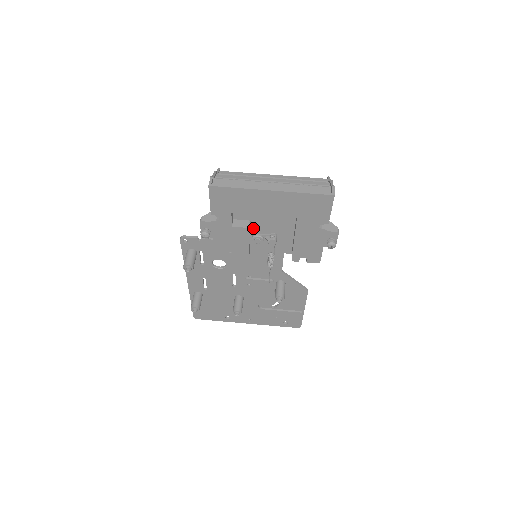
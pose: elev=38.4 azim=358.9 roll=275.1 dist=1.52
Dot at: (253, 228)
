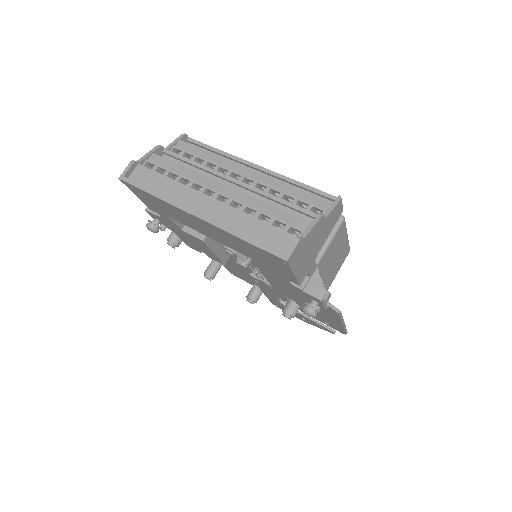
Dot at: occluded
